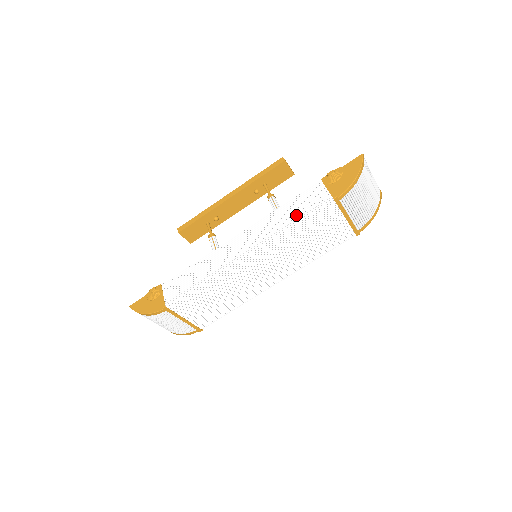
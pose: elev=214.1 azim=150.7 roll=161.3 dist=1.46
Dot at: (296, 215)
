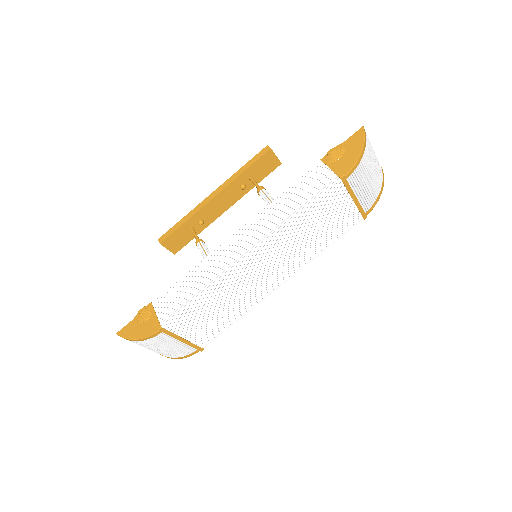
Dot at: (300, 202)
